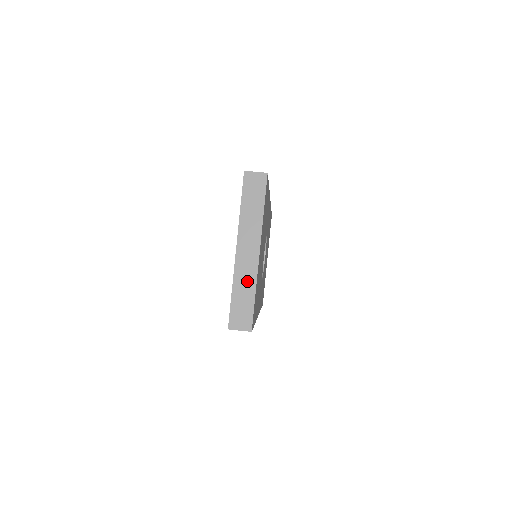
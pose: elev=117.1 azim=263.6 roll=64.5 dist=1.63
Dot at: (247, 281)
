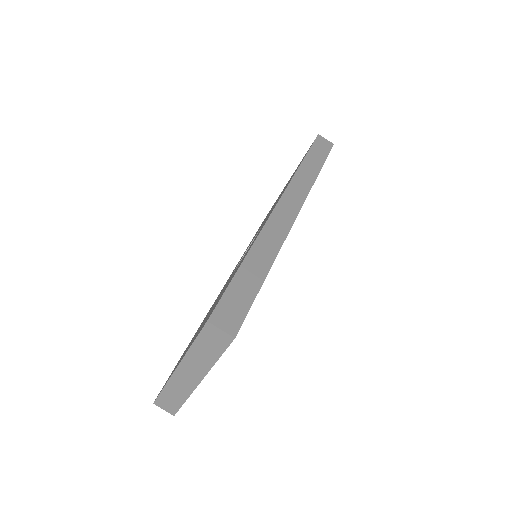
Dot at: (180, 391)
